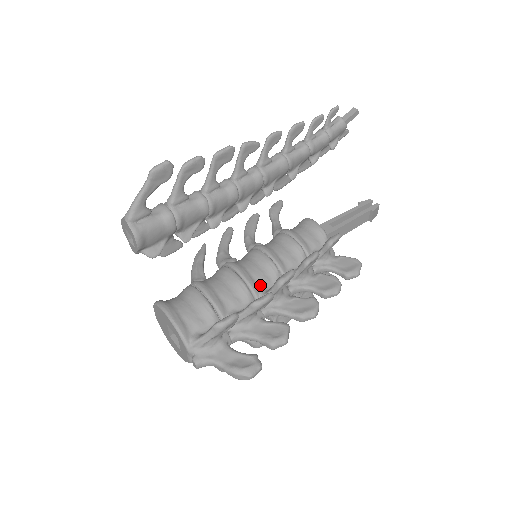
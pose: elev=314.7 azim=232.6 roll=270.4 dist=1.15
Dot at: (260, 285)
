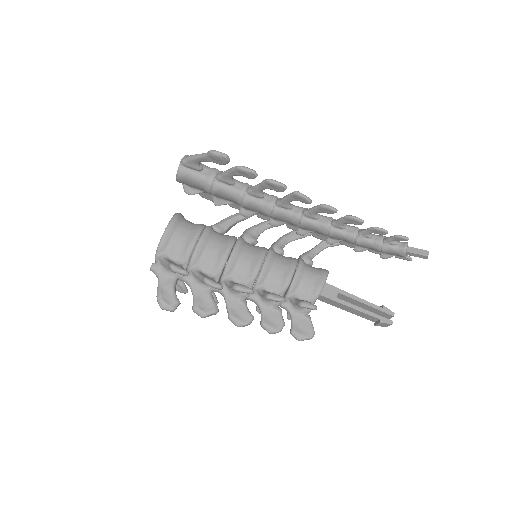
Dot at: (234, 273)
